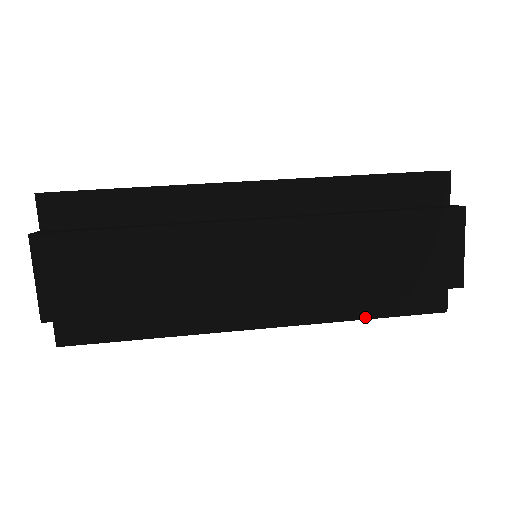
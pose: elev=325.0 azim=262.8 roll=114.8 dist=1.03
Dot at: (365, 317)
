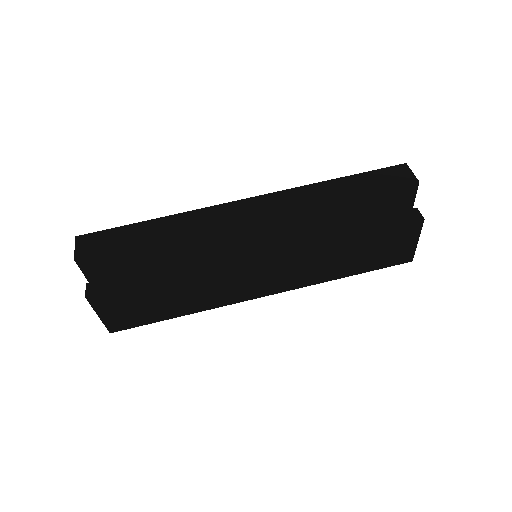
Dot at: occluded
